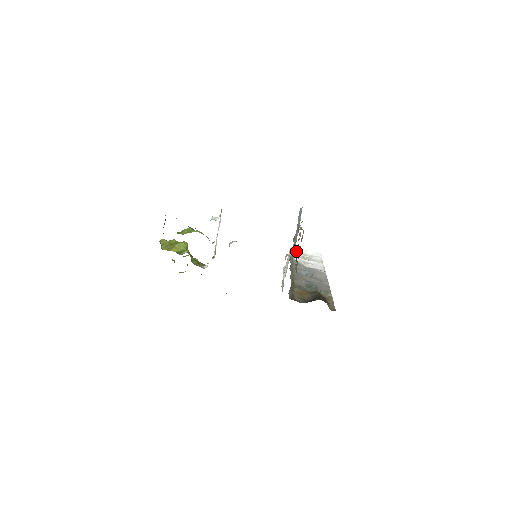
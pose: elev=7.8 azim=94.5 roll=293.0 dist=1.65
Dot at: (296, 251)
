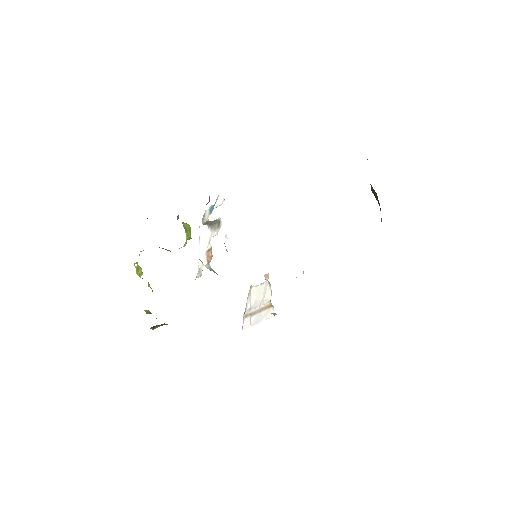
Dot at: occluded
